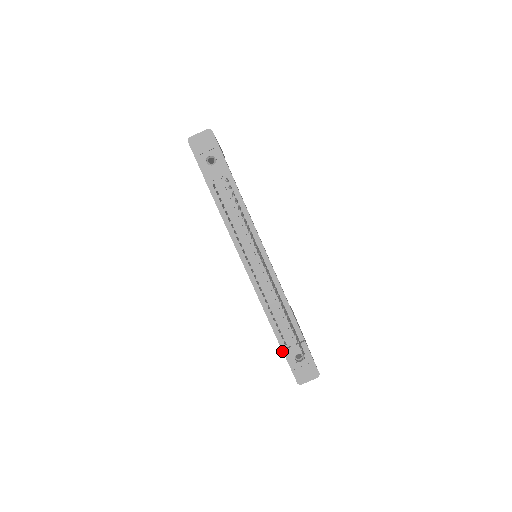
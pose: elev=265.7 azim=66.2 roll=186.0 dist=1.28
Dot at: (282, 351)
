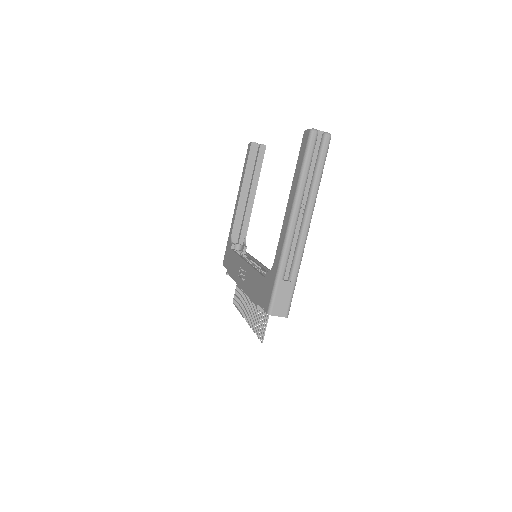
Dot at: occluded
